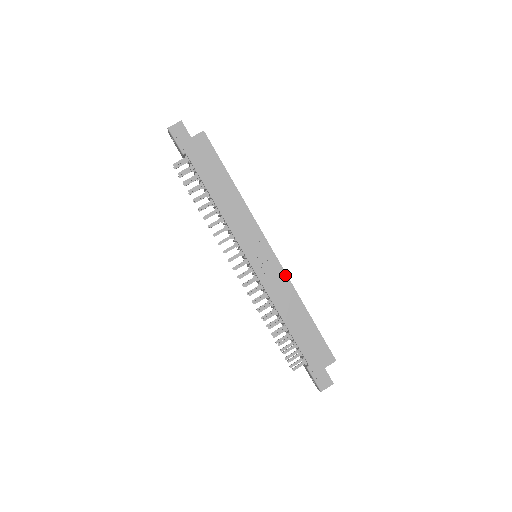
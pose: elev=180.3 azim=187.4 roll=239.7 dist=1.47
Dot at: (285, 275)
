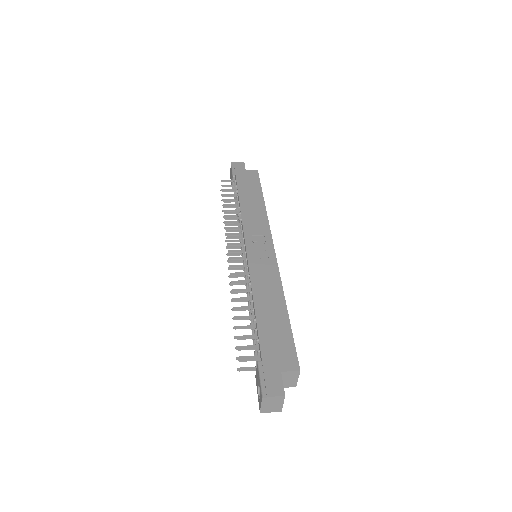
Dot at: (277, 270)
